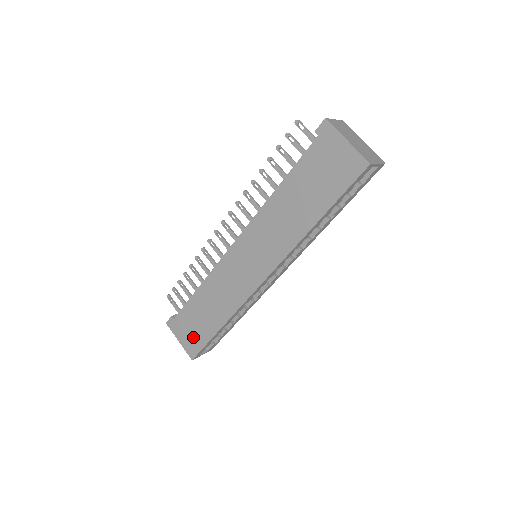
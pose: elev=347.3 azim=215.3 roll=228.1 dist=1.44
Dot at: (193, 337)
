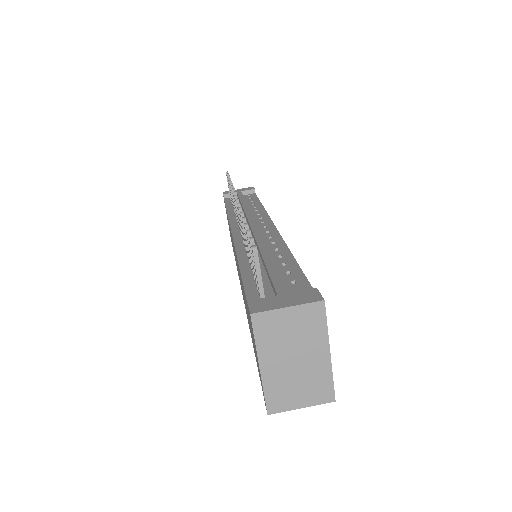
Dot at: occluded
